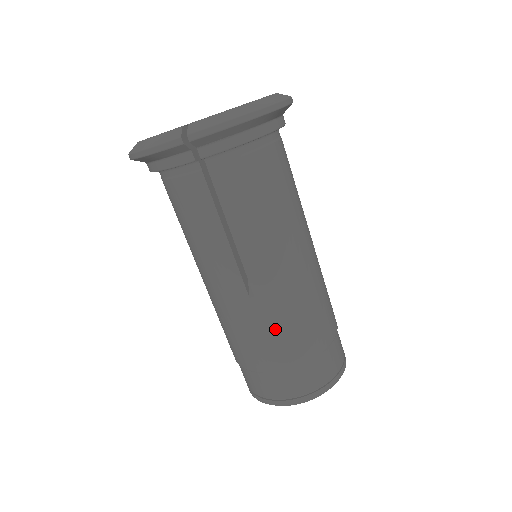
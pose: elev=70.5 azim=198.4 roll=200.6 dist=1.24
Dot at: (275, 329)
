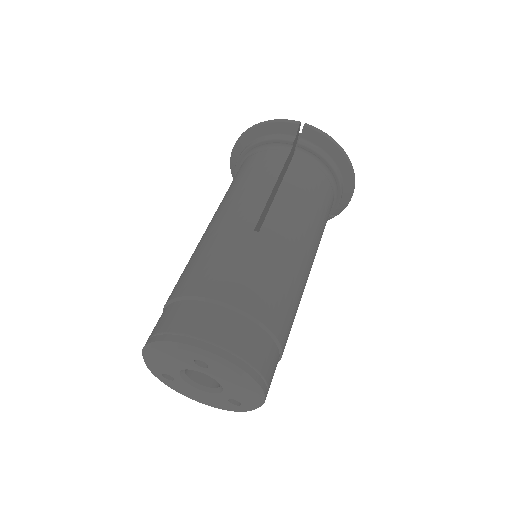
Dot at: (253, 266)
